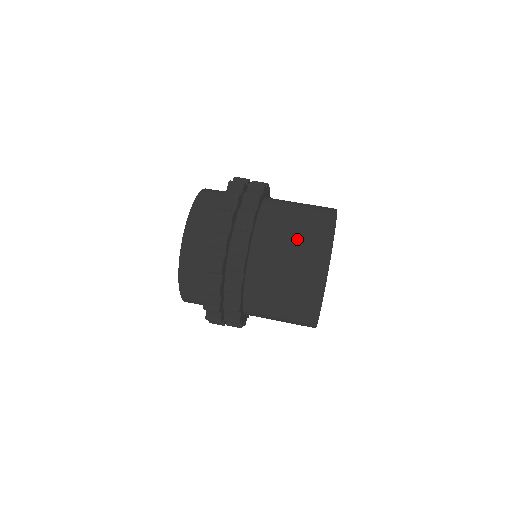
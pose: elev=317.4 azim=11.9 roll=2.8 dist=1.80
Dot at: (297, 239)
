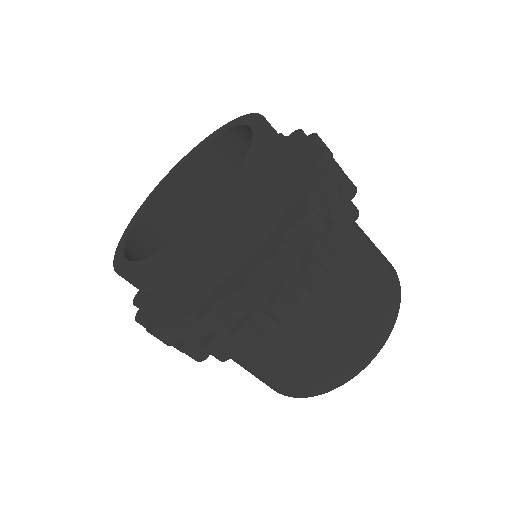
Dot at: (362, 304)
